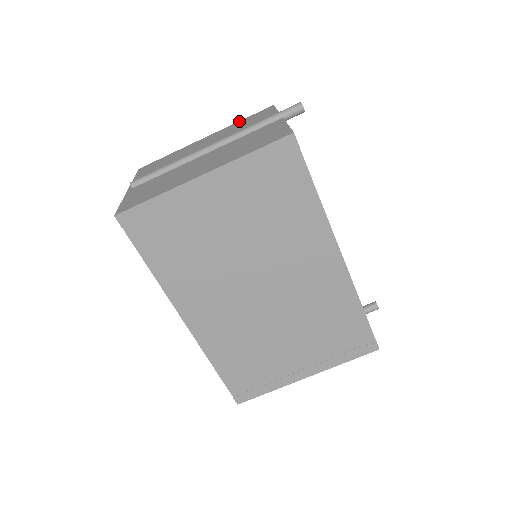
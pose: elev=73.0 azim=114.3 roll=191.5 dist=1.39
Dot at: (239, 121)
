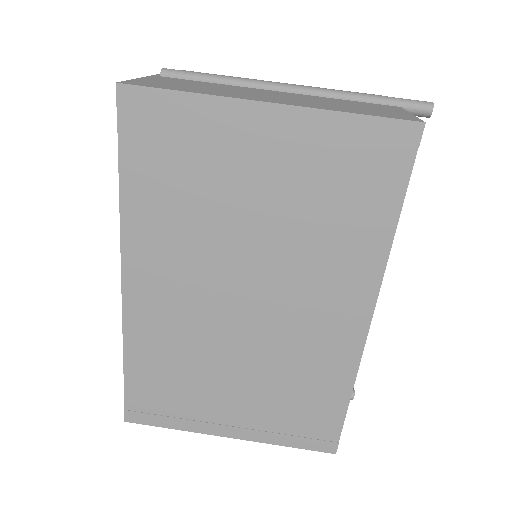
Dot at: occluded
